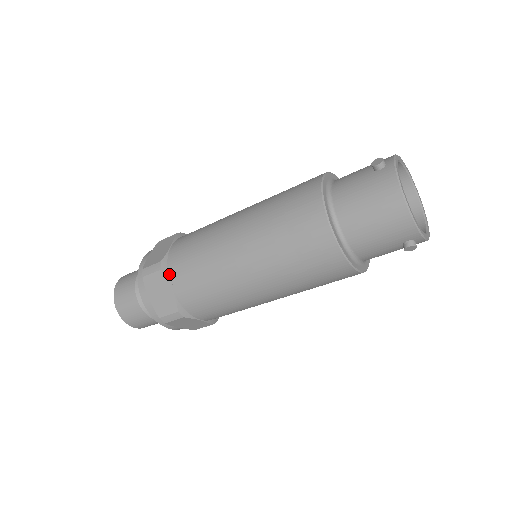
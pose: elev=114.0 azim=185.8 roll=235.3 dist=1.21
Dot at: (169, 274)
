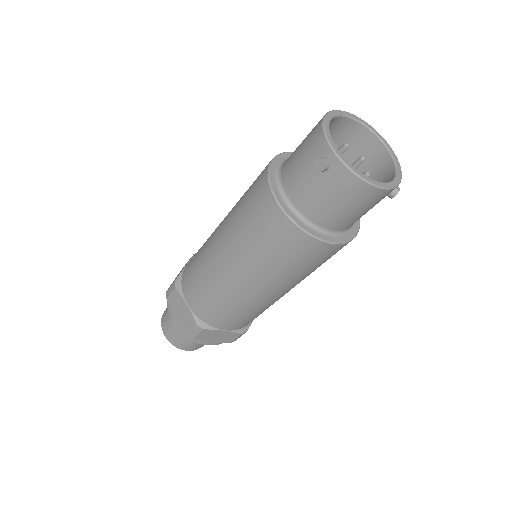
Dot at: (211, 326)
